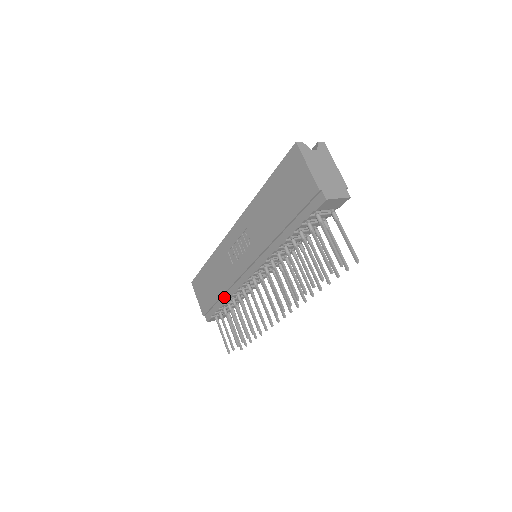
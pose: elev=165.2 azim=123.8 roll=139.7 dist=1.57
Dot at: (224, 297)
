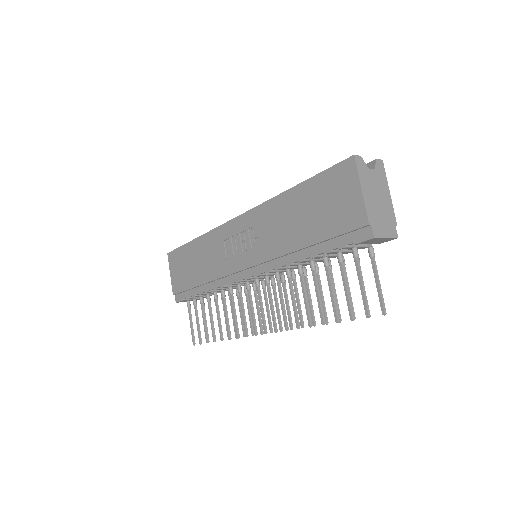
Dot at: (205, 286)
